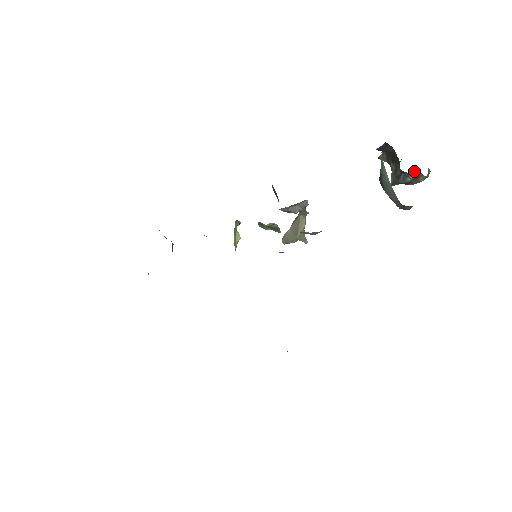
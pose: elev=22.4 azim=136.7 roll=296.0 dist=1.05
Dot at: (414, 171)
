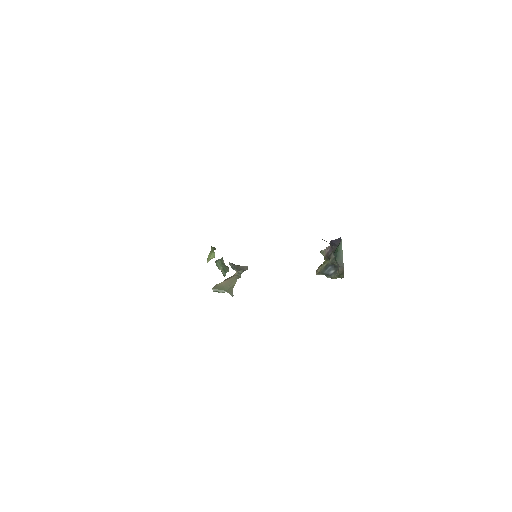
Dot at: occluded
